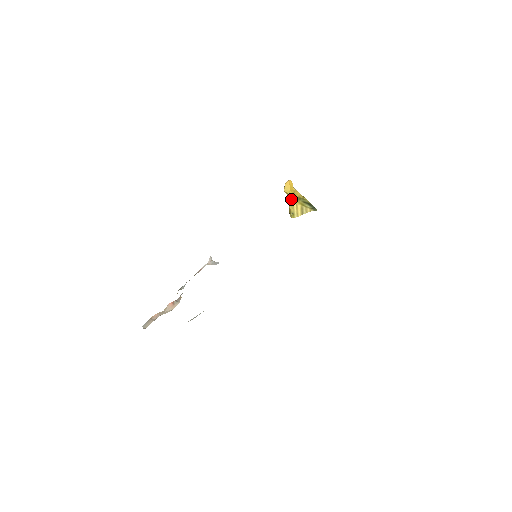
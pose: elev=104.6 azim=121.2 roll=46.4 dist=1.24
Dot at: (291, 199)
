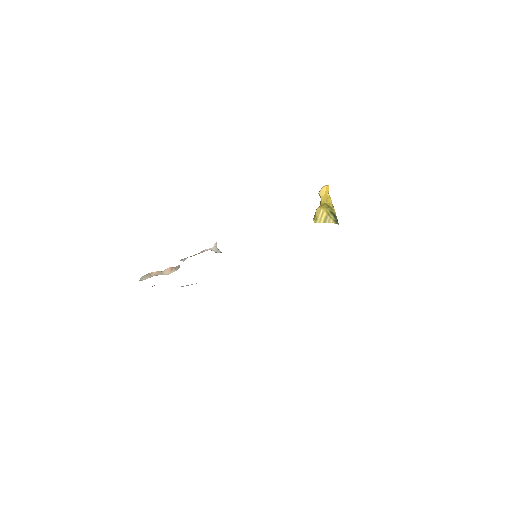
Dot at: (321, 204)
